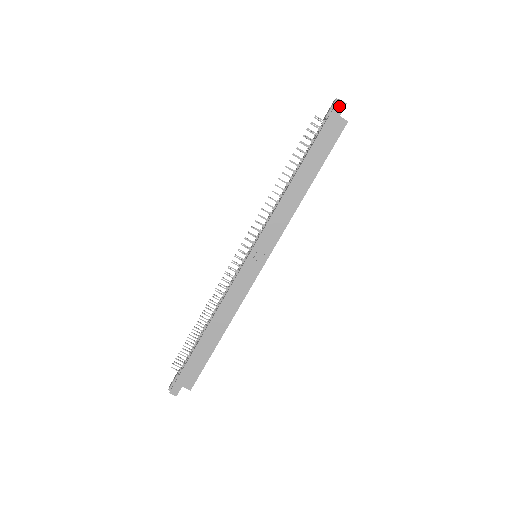
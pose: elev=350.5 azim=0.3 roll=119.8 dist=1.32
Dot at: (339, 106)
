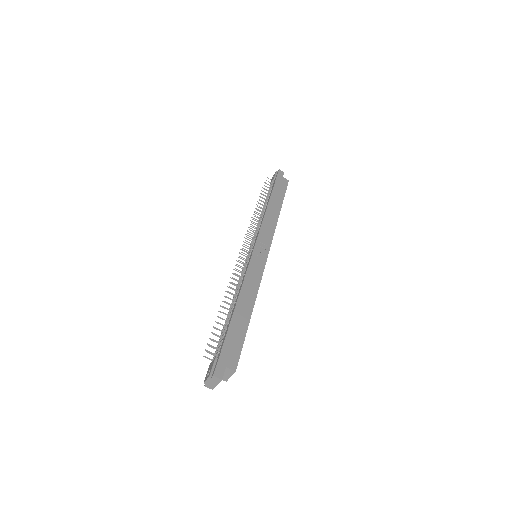
Dot at: (281, 173)
